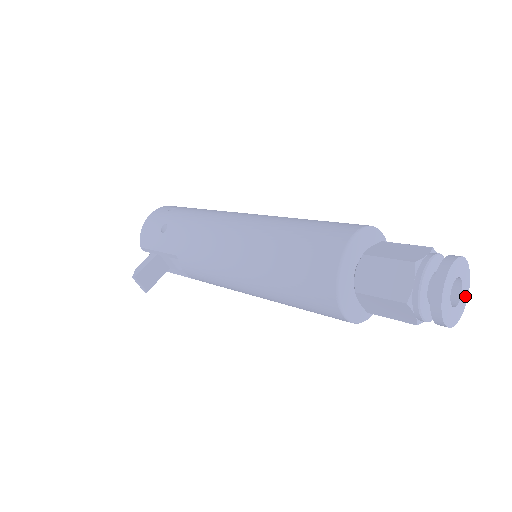
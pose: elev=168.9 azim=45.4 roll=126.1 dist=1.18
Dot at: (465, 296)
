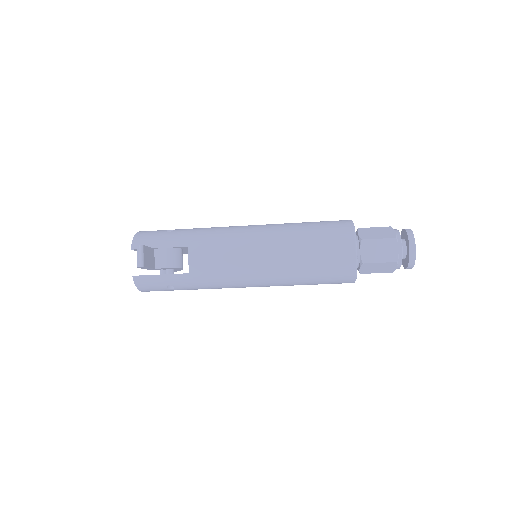
Dot at: occluded
